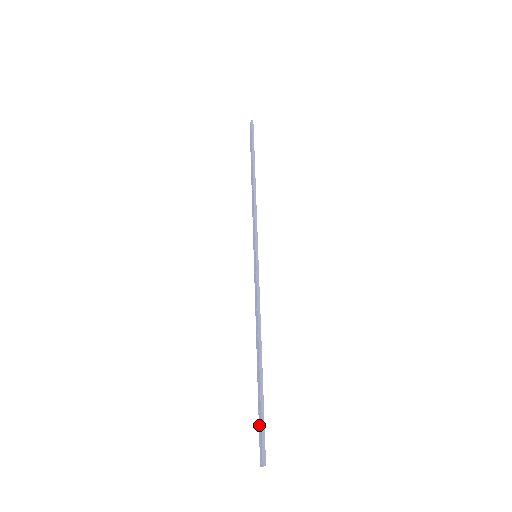
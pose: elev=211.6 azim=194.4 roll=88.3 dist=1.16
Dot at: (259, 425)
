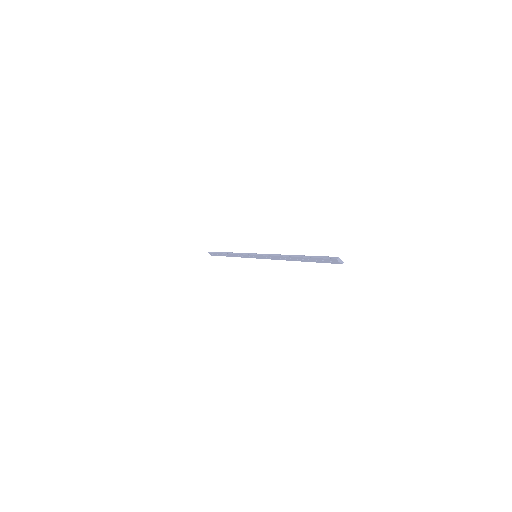
Dot at: (322, 262)
